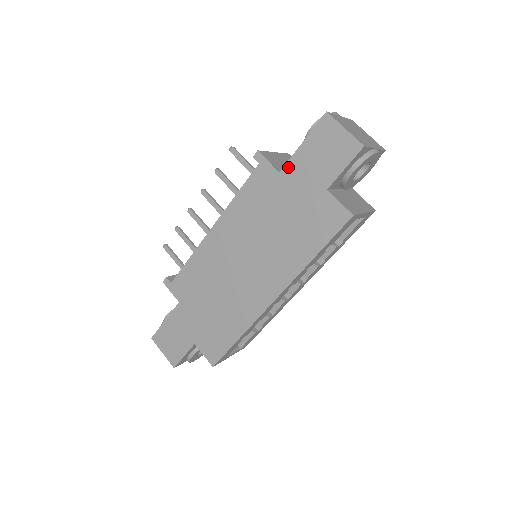
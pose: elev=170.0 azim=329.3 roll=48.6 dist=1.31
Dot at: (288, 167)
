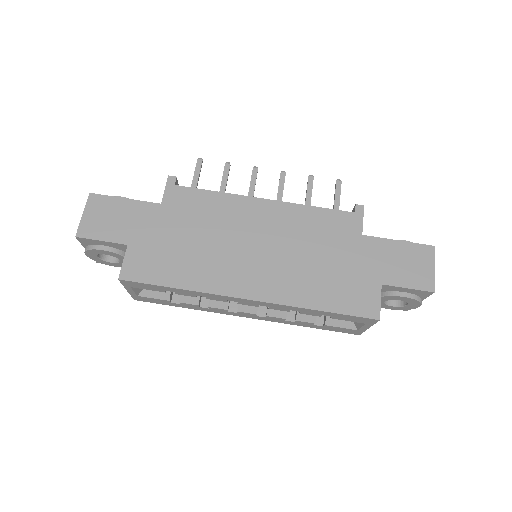
Dot at: (372, 240)
